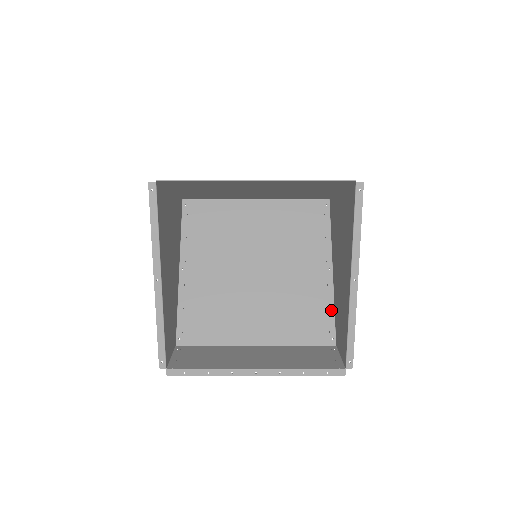
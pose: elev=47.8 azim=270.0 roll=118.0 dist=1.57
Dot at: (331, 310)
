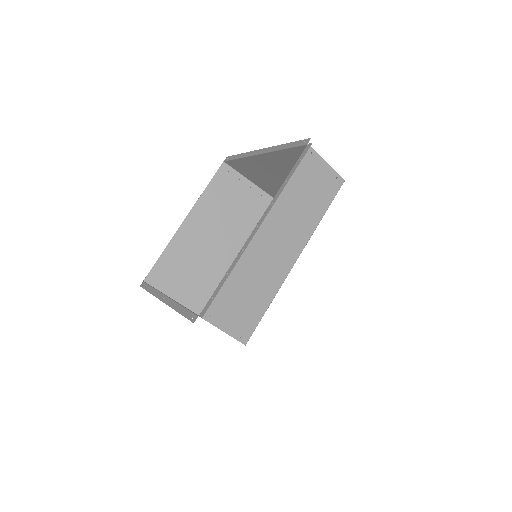
Dot at: occluded
